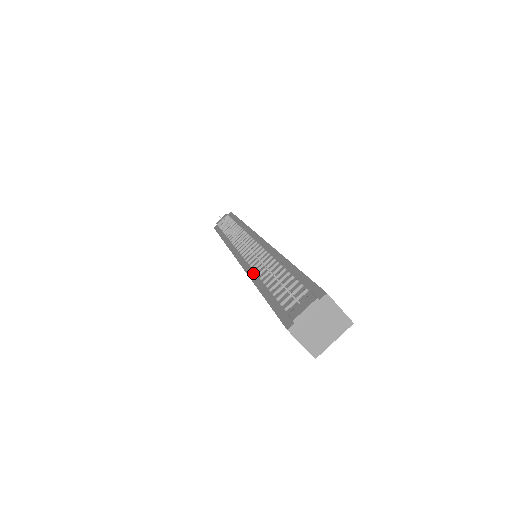
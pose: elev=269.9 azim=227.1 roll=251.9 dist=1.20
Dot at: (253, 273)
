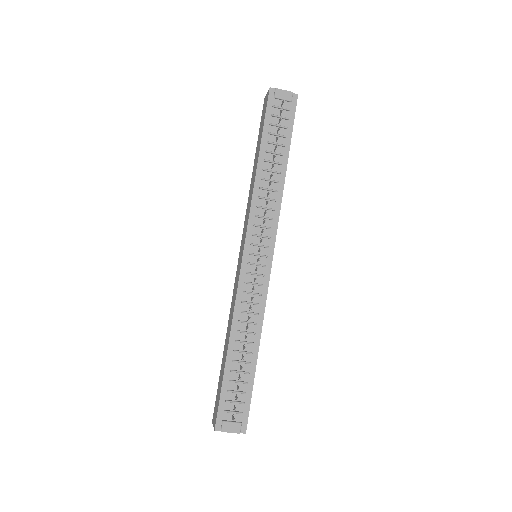
Dot at: (237, 318)
